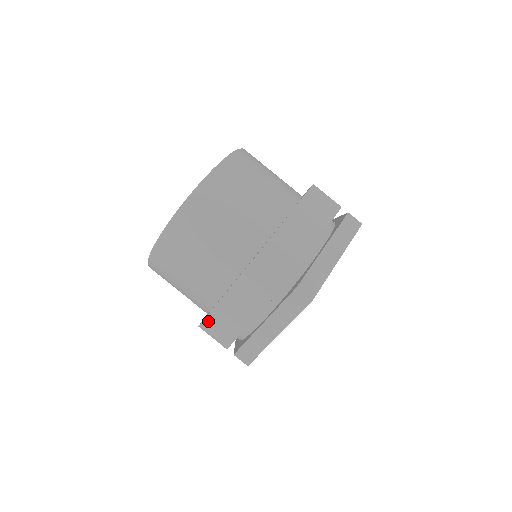
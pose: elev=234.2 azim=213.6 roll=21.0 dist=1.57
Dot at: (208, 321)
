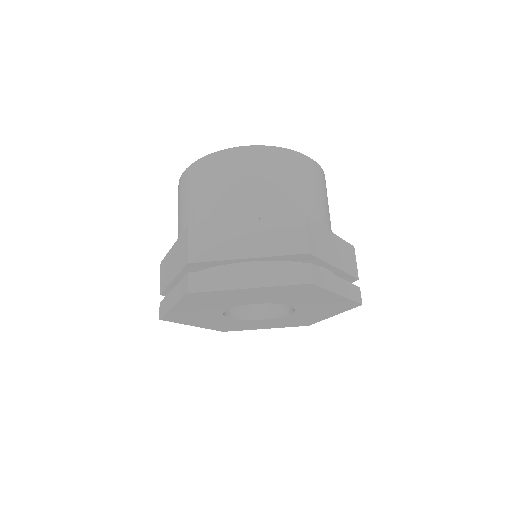
Dot at: (202, 228)
